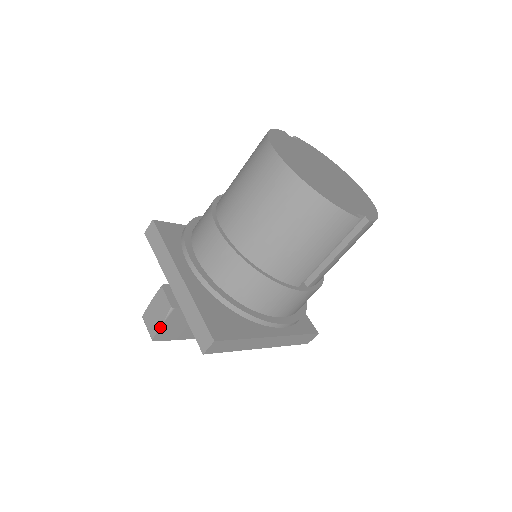
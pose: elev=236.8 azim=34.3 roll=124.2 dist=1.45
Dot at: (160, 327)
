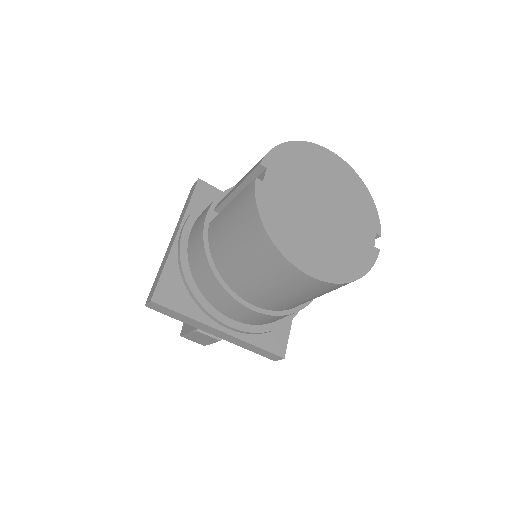
Dot at: occluded
